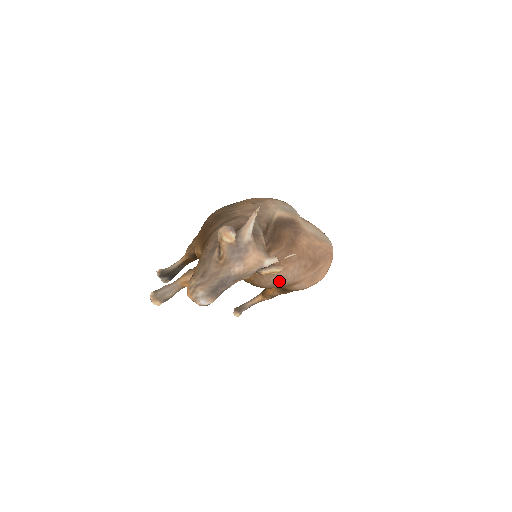
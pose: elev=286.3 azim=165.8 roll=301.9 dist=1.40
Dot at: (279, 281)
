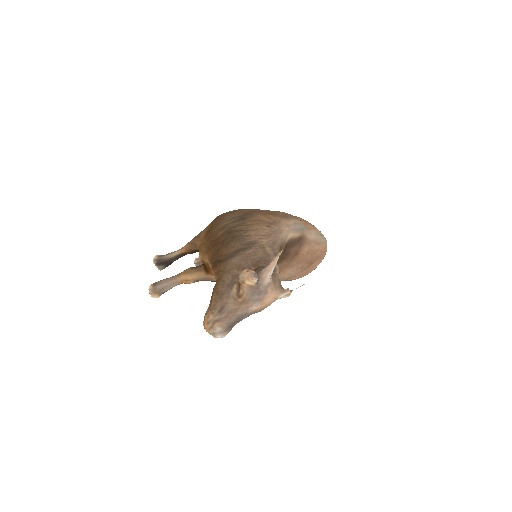
Dot at: occluded
